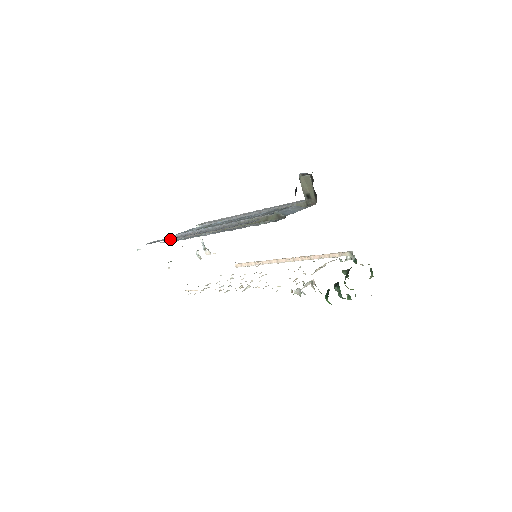
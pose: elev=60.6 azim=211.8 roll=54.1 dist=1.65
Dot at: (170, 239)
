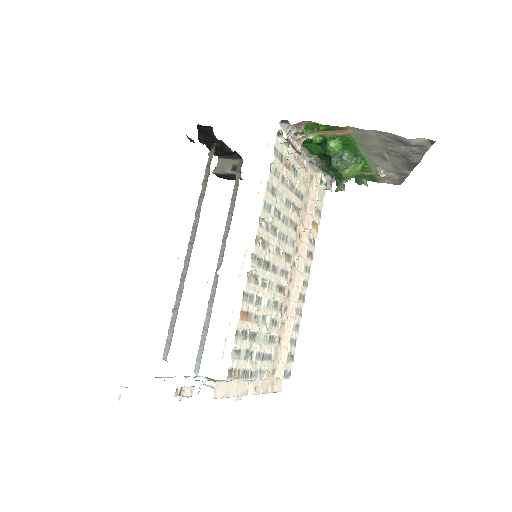
Dot at: occluded
